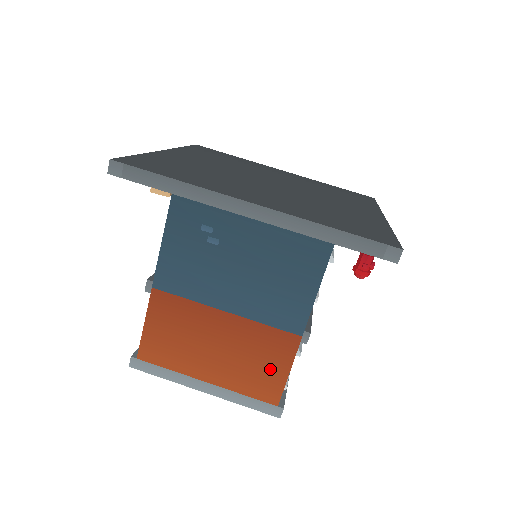
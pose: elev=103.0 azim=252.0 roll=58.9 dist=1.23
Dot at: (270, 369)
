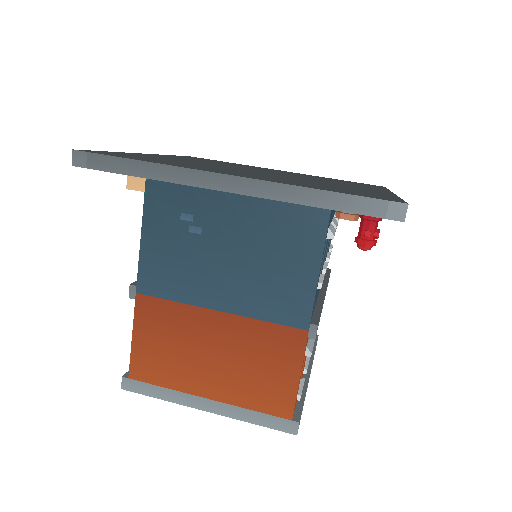
Dot at: (277, 375)
